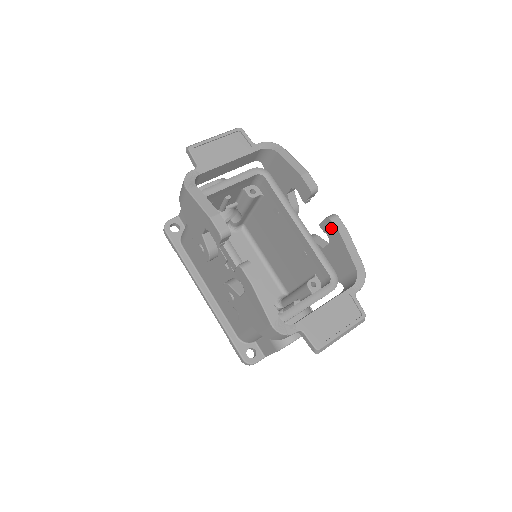
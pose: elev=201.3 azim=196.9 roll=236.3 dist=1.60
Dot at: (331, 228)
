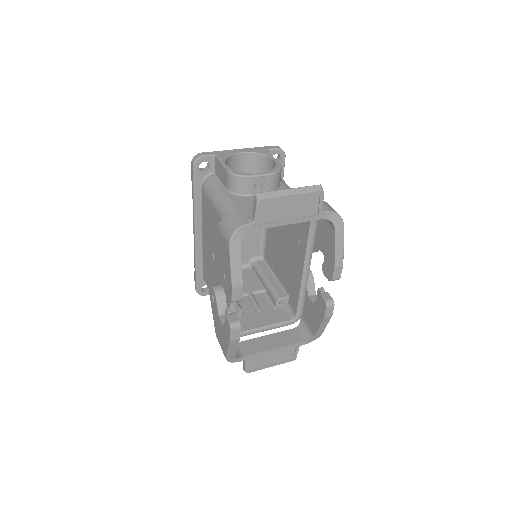
Dot at: (322, 307)
